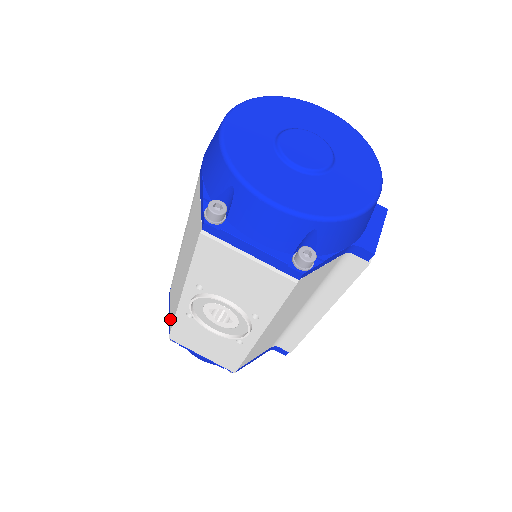
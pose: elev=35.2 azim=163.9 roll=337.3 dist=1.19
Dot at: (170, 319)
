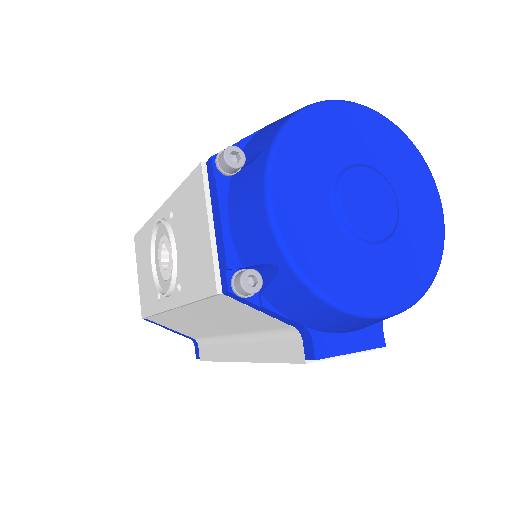
Dot at: occluded
